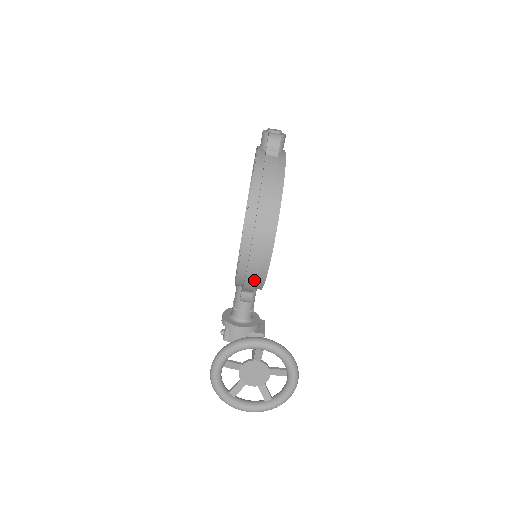
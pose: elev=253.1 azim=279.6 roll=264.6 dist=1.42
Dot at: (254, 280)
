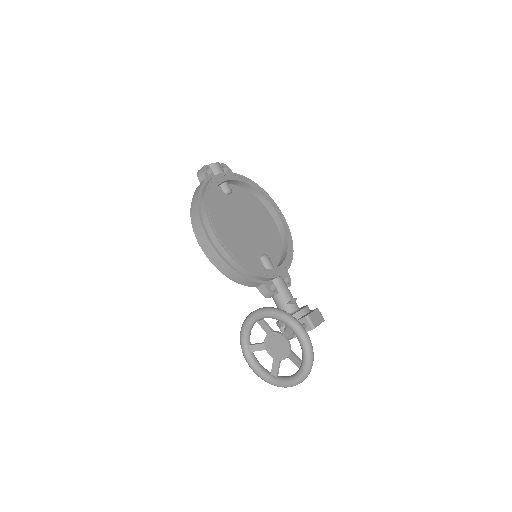
Dot at: (230, 269)
